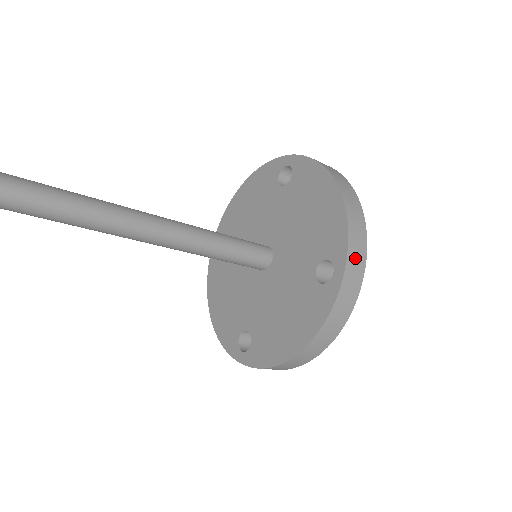
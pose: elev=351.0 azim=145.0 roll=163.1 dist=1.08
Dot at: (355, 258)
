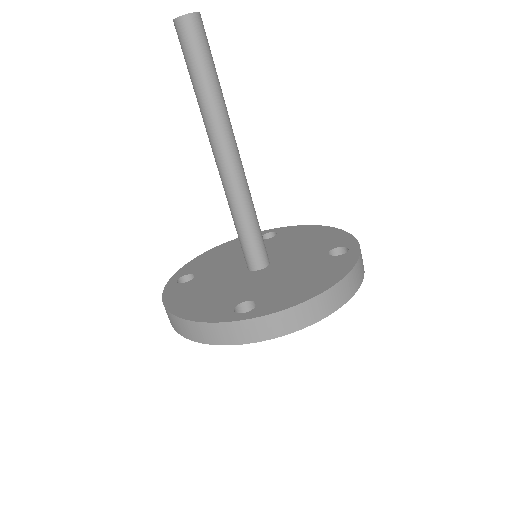
Dot at: occluded
